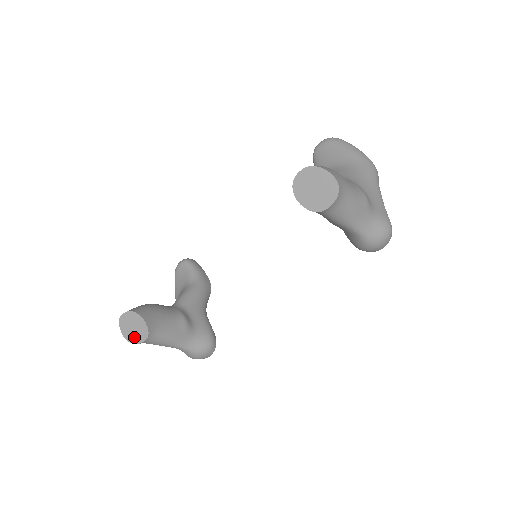
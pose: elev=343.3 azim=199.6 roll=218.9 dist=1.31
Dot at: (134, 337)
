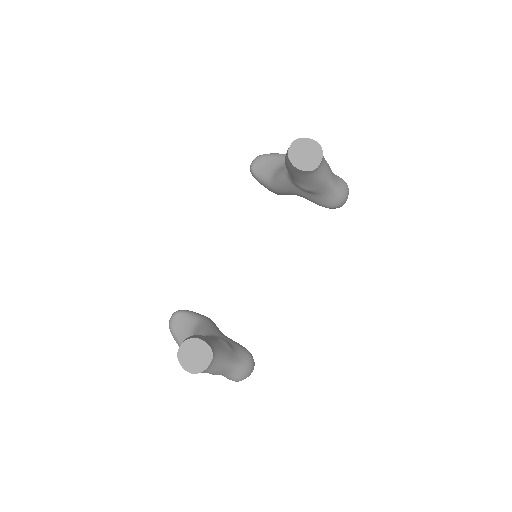
Dot at: (199, 365)
